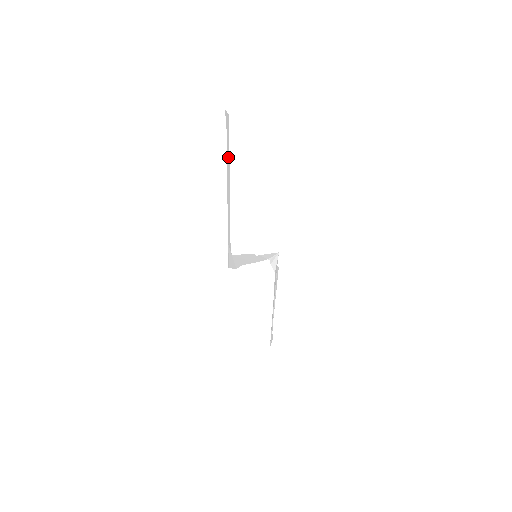
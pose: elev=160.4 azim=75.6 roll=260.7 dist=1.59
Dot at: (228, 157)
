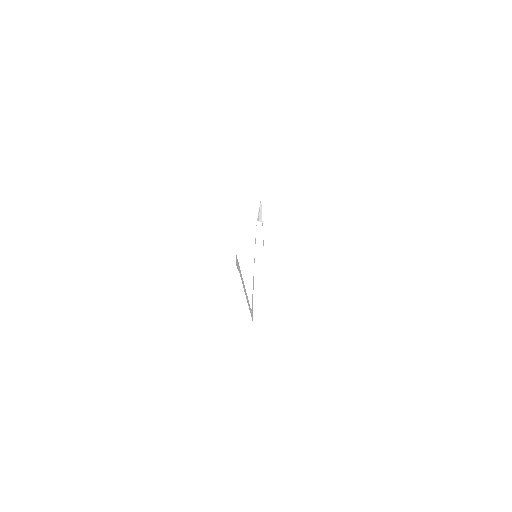
Dot at: (241, 278)
